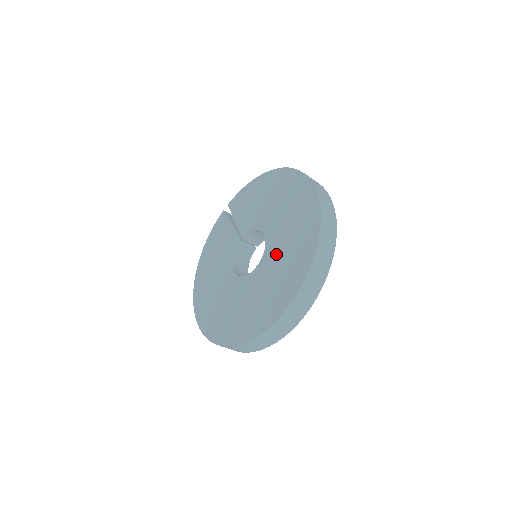
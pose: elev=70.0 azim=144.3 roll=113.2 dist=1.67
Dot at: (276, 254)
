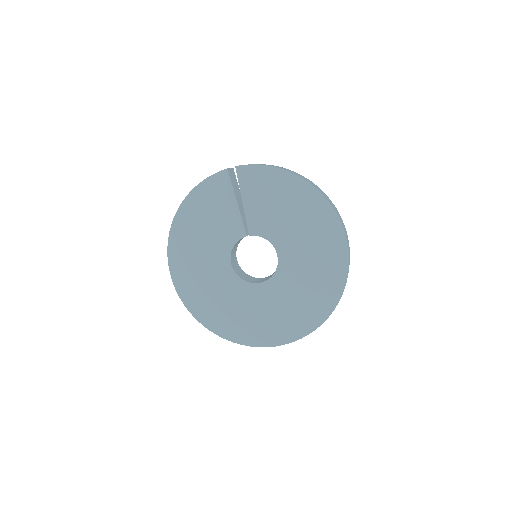
Dot at: (286, 290)
